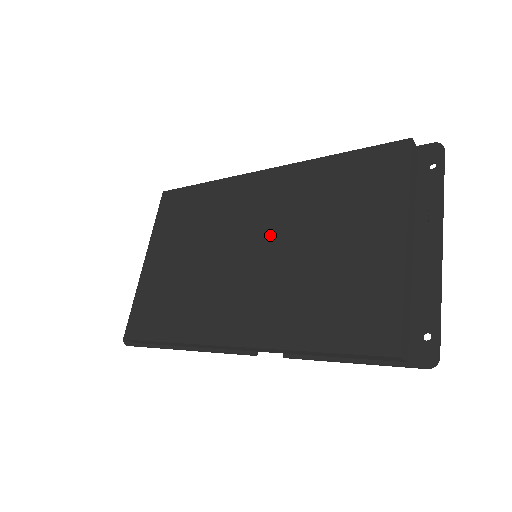
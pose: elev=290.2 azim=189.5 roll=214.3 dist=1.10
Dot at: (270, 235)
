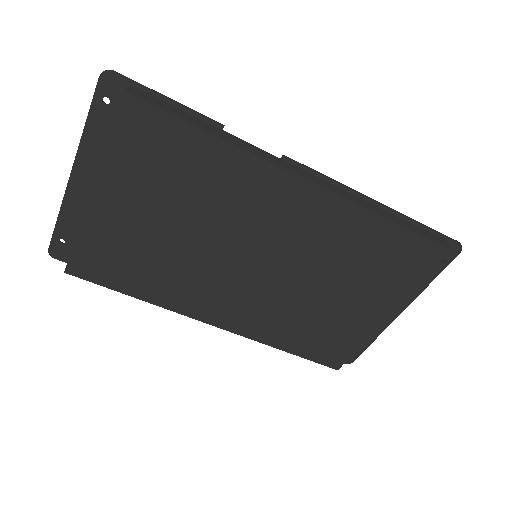
Dot at: (284, 259)
